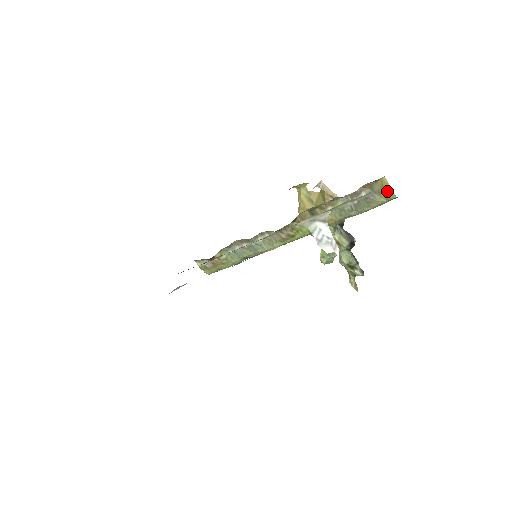
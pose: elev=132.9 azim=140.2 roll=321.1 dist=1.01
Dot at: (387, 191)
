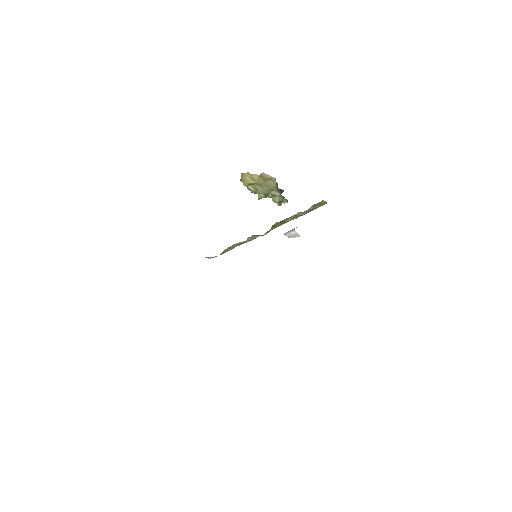
Dot at: (323, 203)
